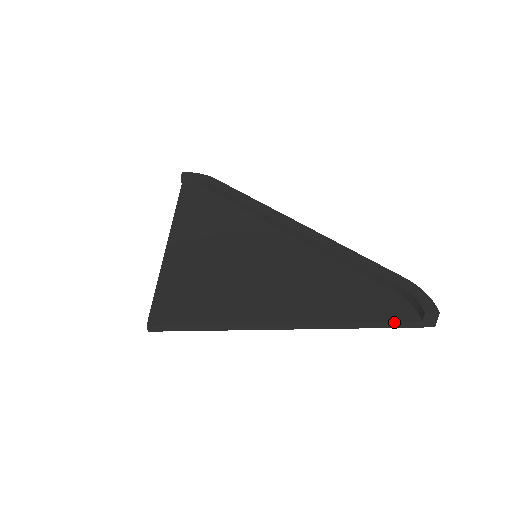
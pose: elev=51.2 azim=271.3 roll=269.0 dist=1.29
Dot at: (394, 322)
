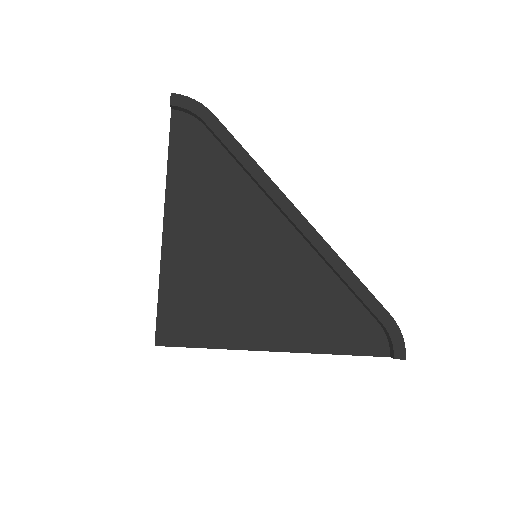
Dot at: occluded
